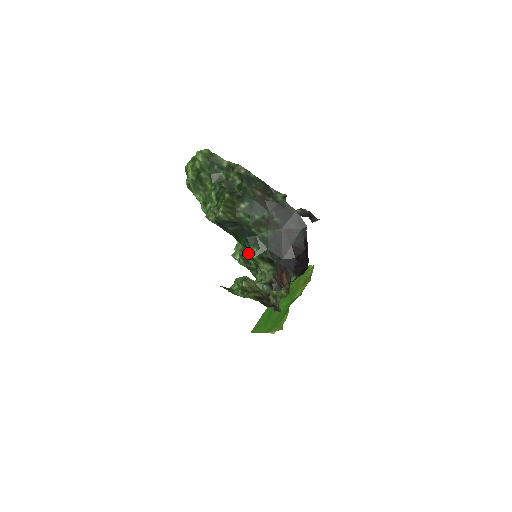
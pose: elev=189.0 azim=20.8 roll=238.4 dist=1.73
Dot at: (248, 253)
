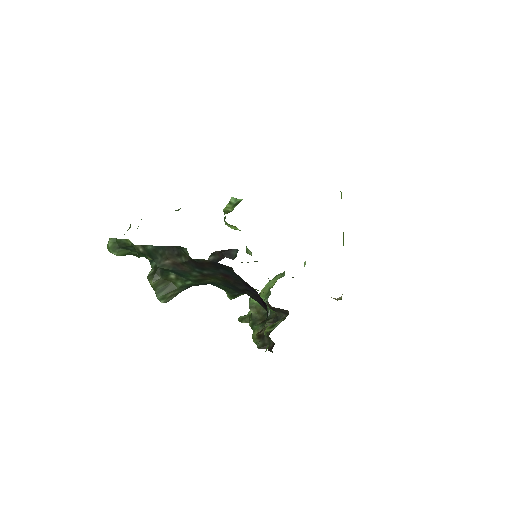
Dot at: occluded
